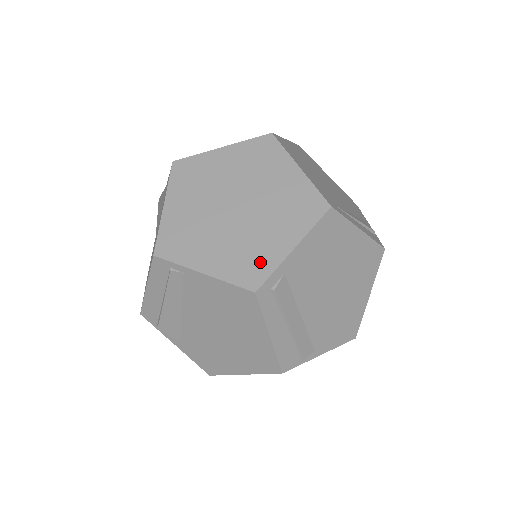
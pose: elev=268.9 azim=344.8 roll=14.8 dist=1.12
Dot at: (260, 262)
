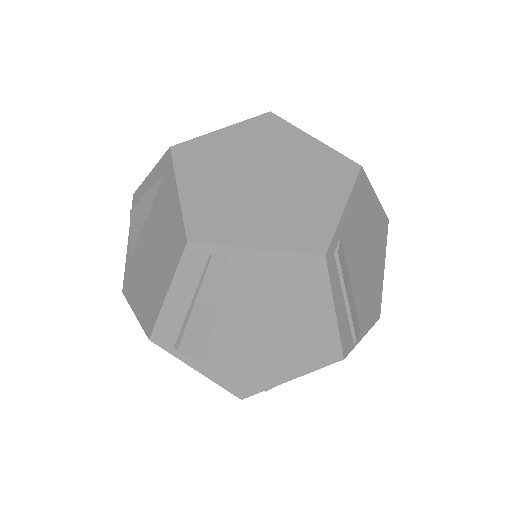
Dot at: (316, 226)
